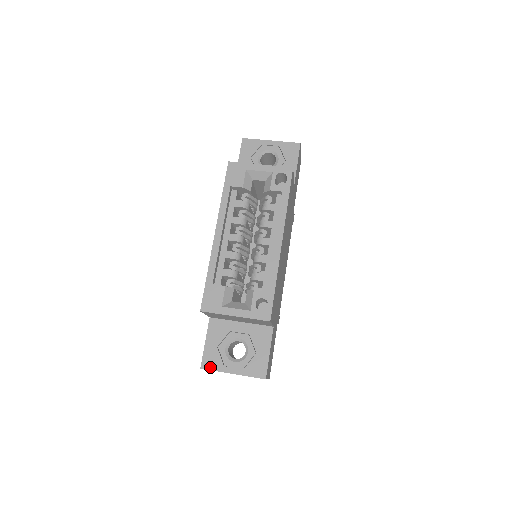
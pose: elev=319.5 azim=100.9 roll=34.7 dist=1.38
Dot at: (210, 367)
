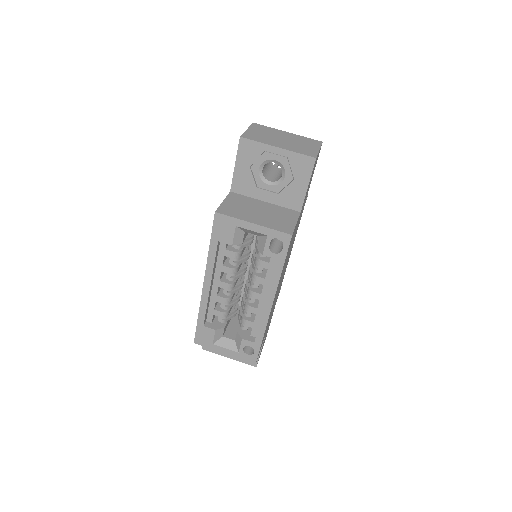
Dot at: (210, 350)
